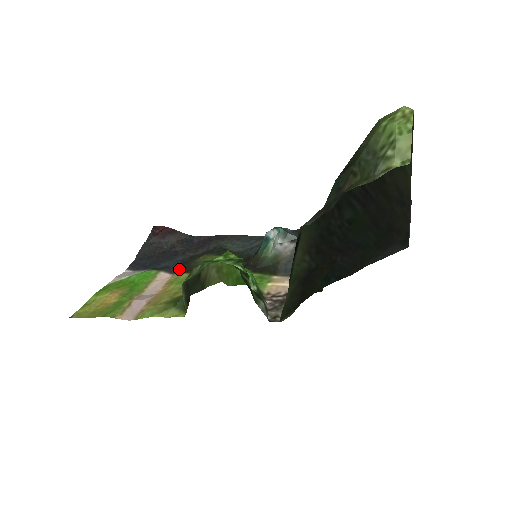
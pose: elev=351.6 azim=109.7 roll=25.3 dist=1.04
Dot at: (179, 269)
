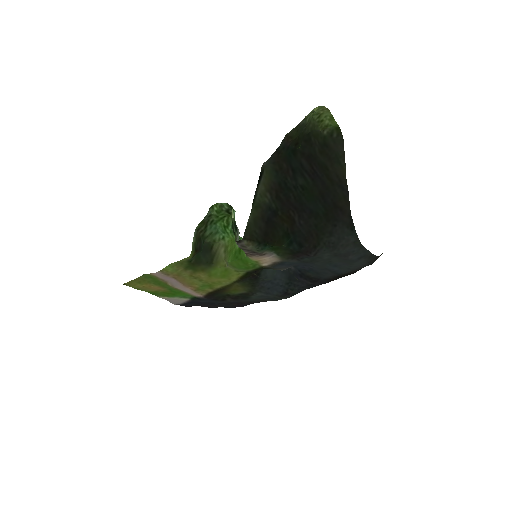
Dot at: (209, 297)
